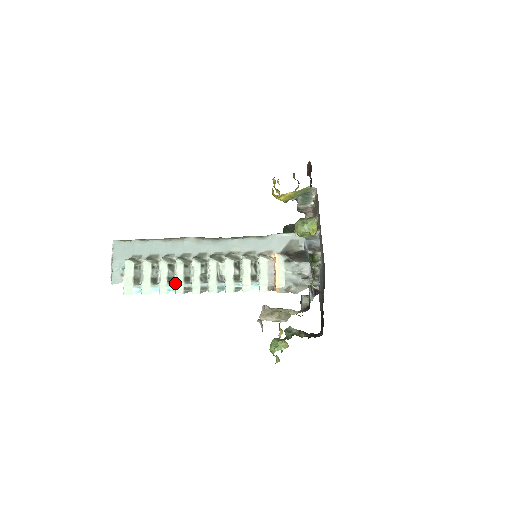
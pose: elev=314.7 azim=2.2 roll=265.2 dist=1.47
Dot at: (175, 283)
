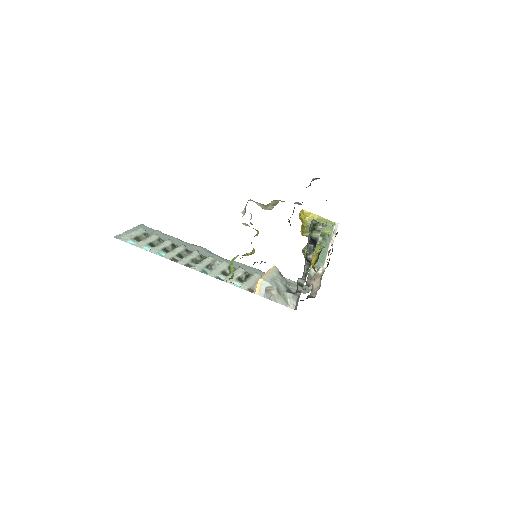
Dot at: (168, 252)
